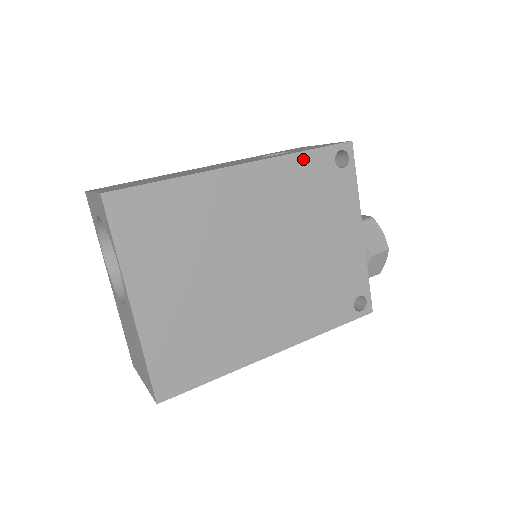
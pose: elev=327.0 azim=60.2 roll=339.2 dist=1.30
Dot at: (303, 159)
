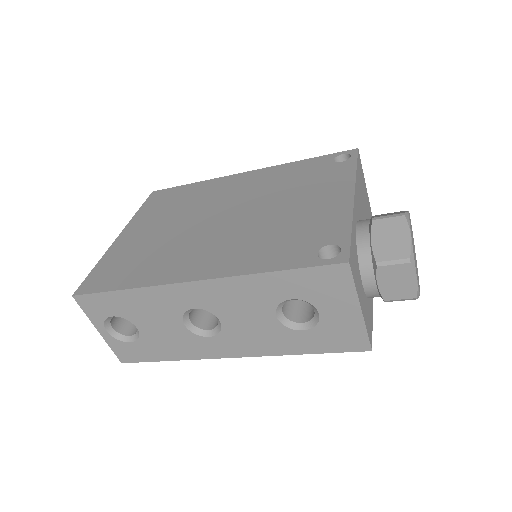
Dot at: (300, 164)
